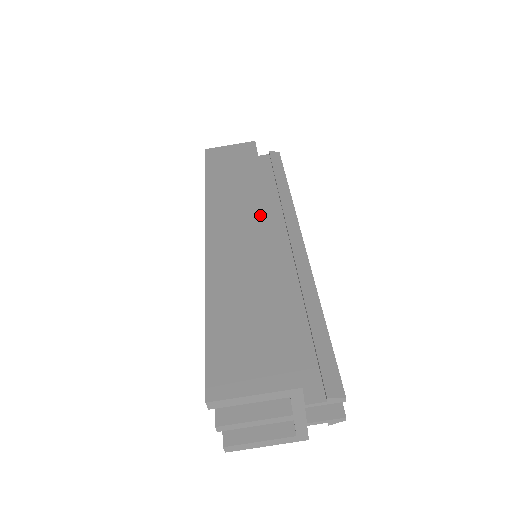
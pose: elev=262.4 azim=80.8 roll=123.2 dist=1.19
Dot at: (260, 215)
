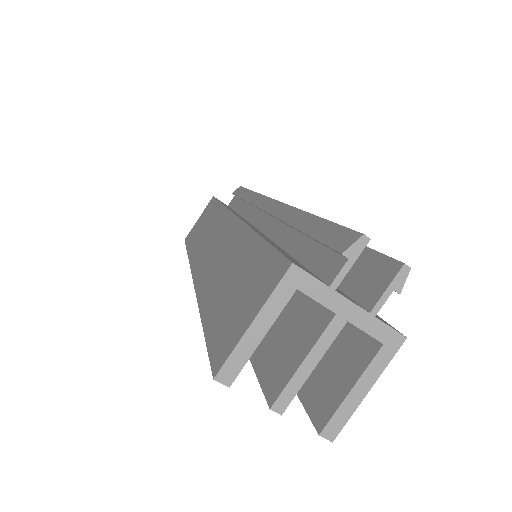
Dot at: (225, 220)
